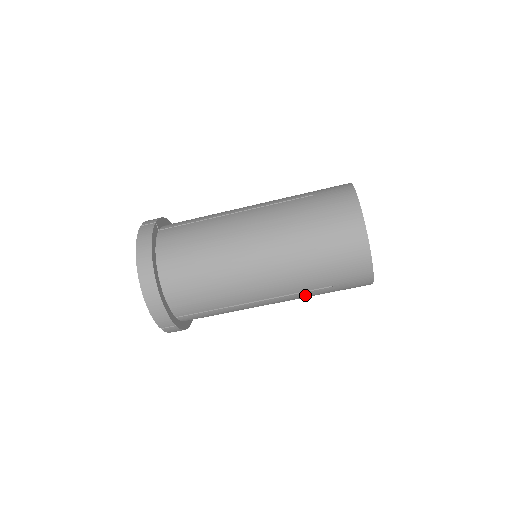
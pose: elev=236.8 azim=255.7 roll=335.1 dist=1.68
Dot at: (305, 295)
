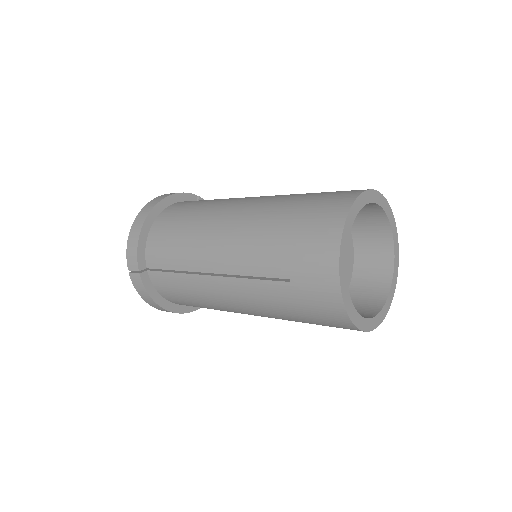
Dot at: occluded
